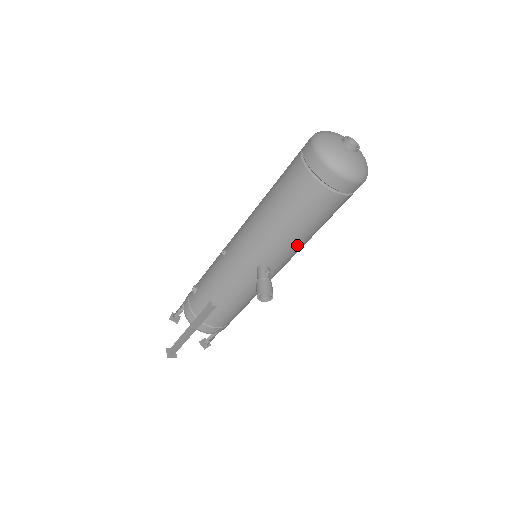
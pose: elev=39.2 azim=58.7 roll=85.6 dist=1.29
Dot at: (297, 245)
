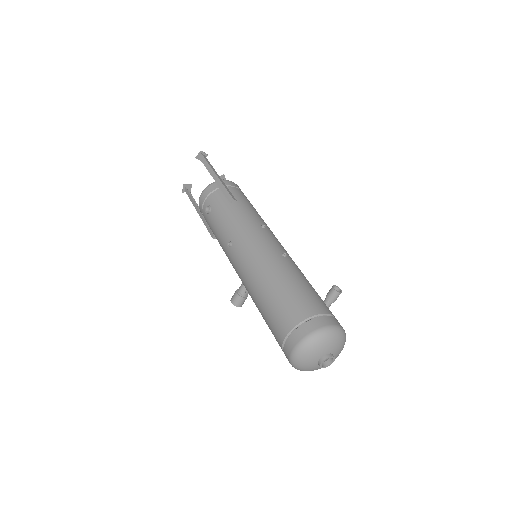
Dot at: occluded
